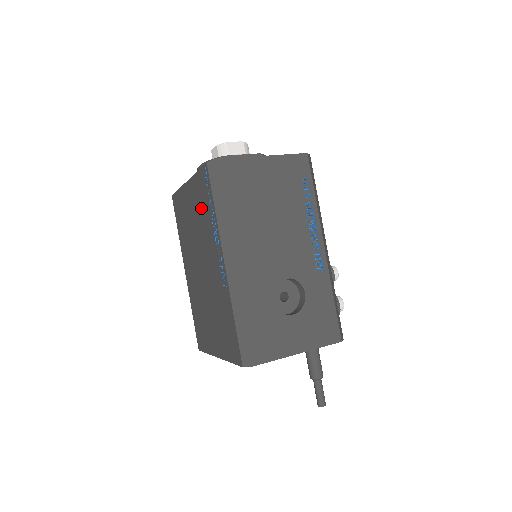
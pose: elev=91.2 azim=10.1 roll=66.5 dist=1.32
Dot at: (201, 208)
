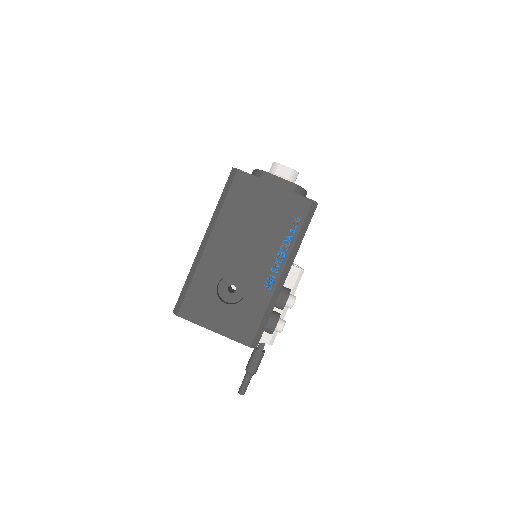
Dot at: occluded
